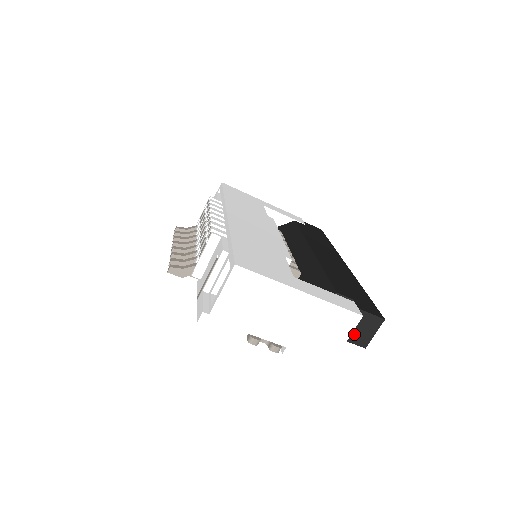
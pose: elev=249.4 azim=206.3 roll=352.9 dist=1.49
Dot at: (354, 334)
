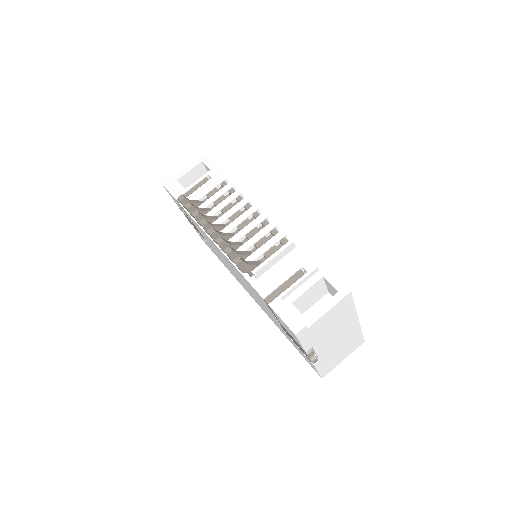
Dot at: occluded
